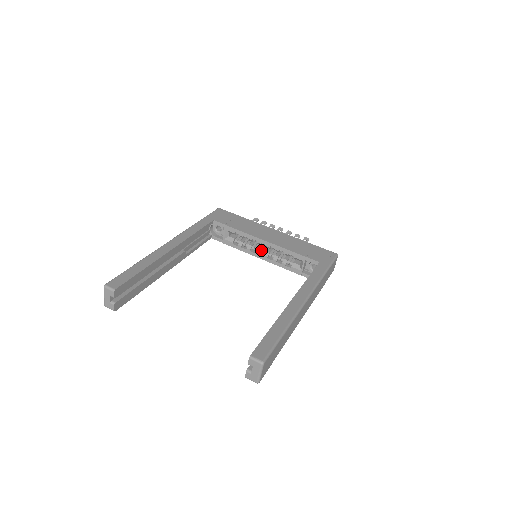
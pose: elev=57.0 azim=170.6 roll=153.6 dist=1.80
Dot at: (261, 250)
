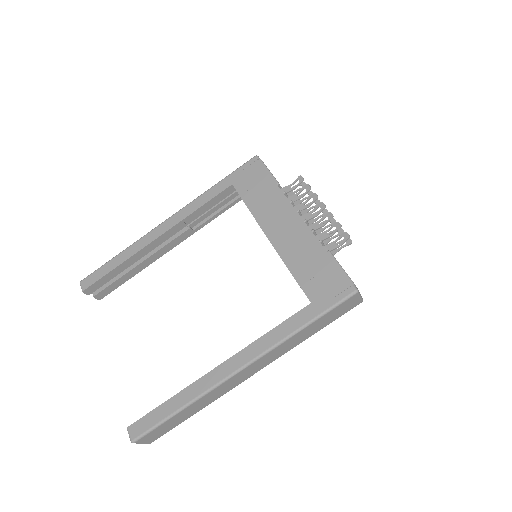
Dot at: occluded
